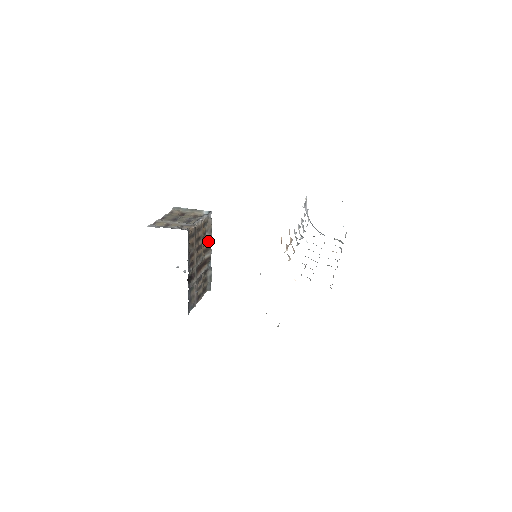
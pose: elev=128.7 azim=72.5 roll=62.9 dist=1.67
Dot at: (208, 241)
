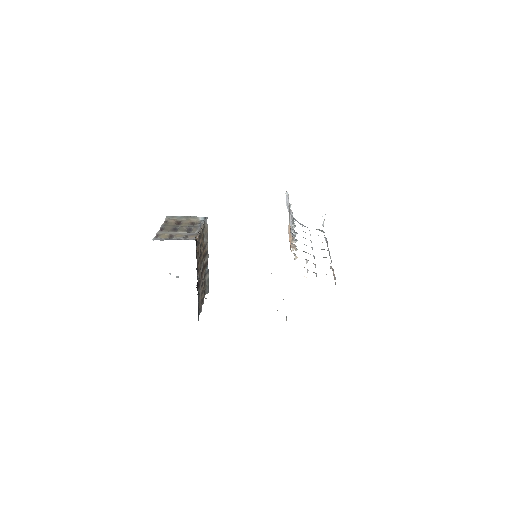
Dot at: (205, 246)
